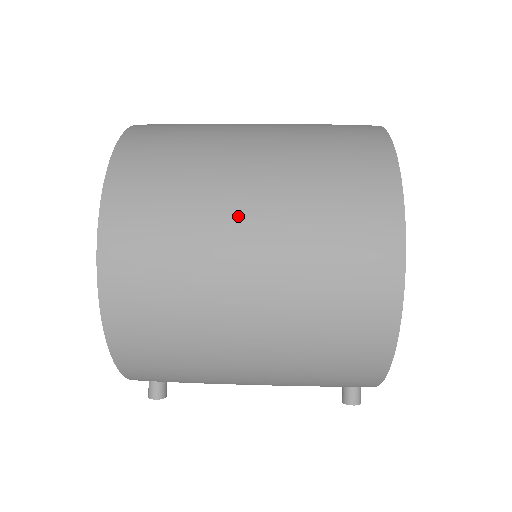
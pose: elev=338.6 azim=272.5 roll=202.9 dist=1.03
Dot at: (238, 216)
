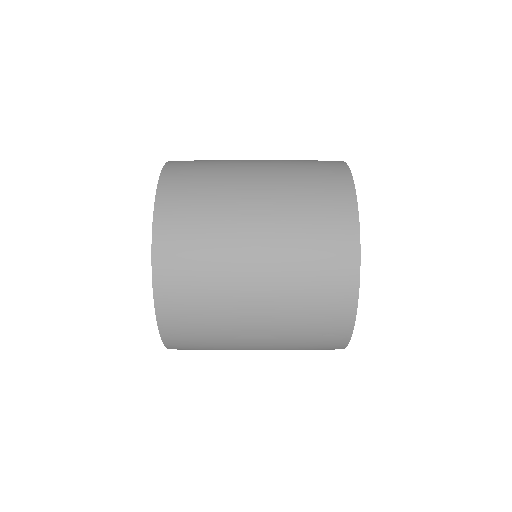
Dot at: (248, 319)
